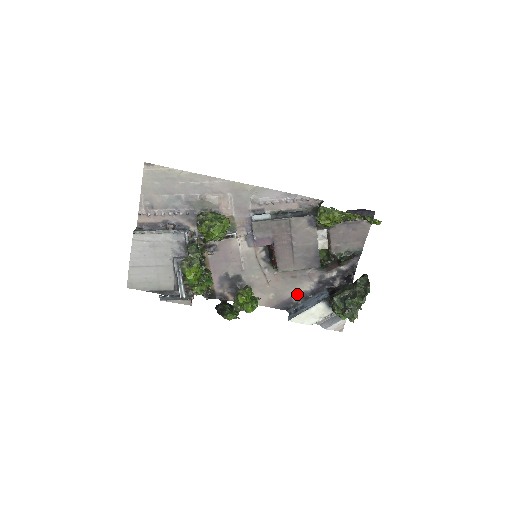
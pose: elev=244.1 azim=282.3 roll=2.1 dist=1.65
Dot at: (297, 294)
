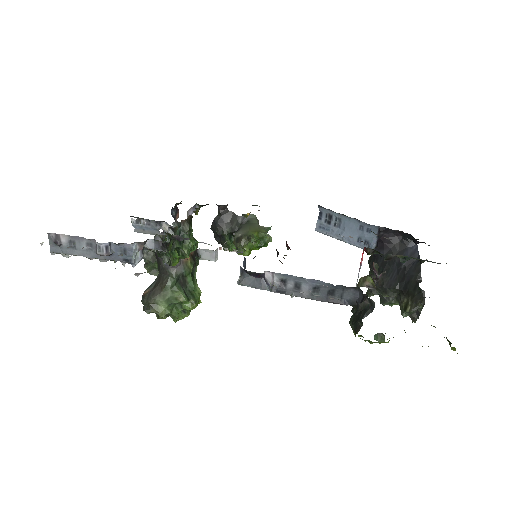
Dot at: occluded
